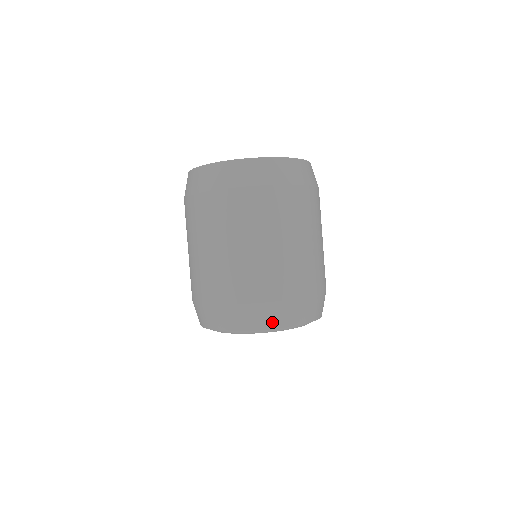
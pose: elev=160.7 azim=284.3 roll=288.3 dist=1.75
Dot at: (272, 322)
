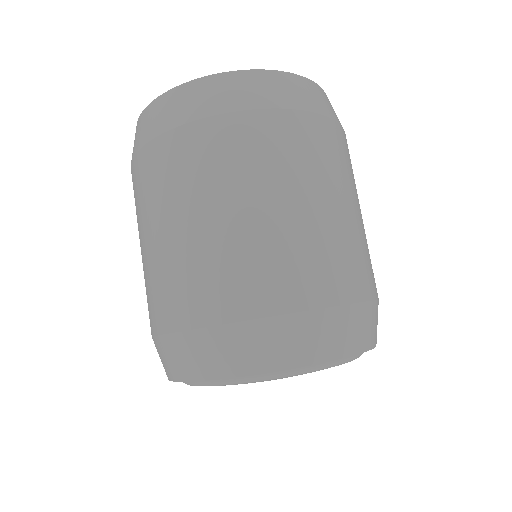
Dot at: (204, 367)
